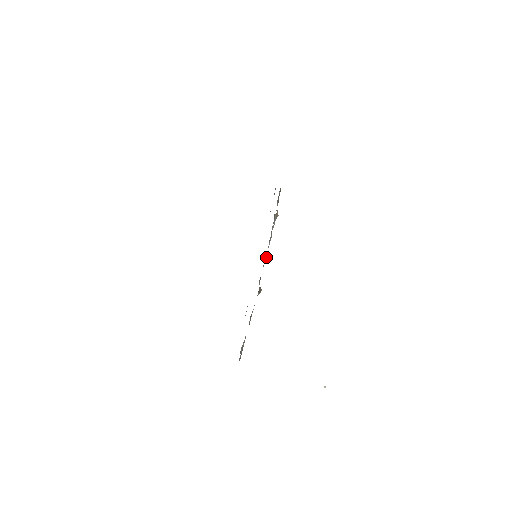
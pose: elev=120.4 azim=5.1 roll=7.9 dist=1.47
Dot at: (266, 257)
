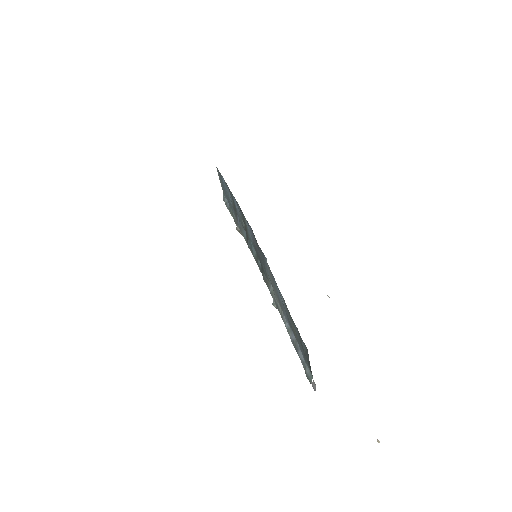
Dot at: occluded
